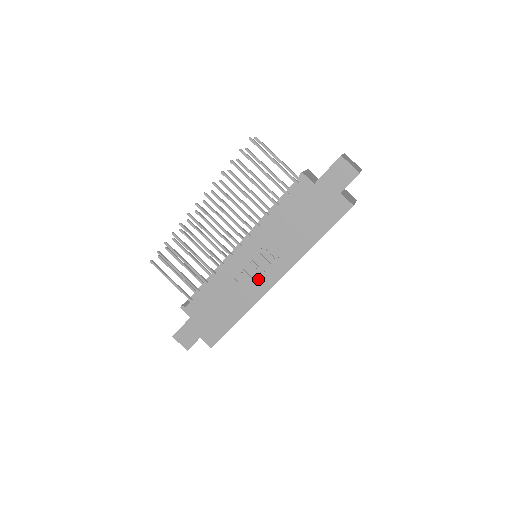
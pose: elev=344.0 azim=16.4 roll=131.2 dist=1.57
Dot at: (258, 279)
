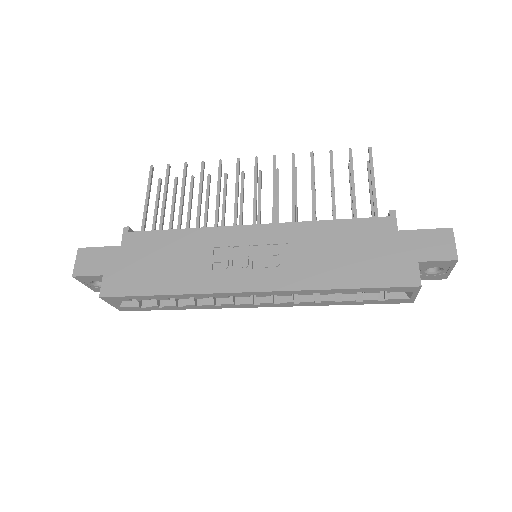
Dot at: (238, 270)
